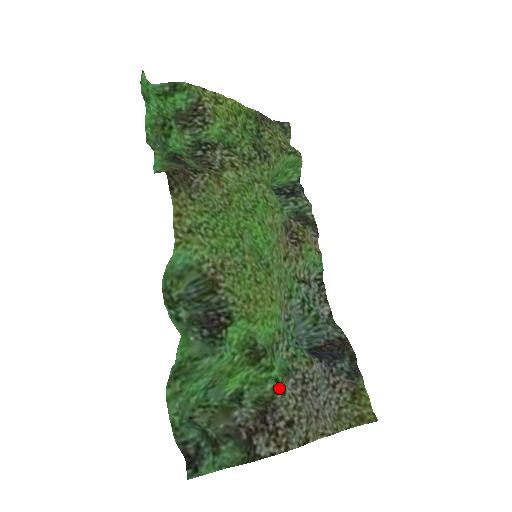
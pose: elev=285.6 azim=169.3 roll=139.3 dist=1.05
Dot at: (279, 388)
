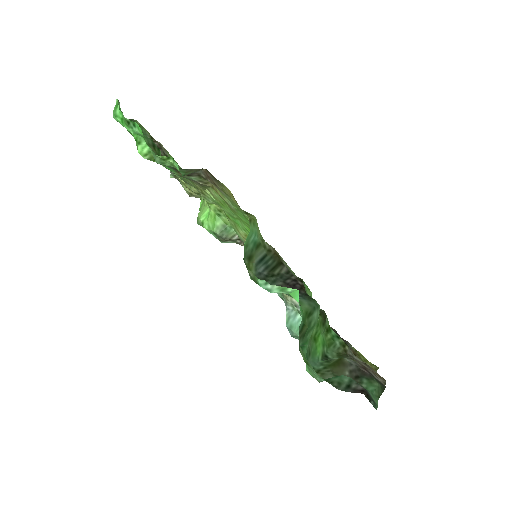
Dot at: (343, 342)
